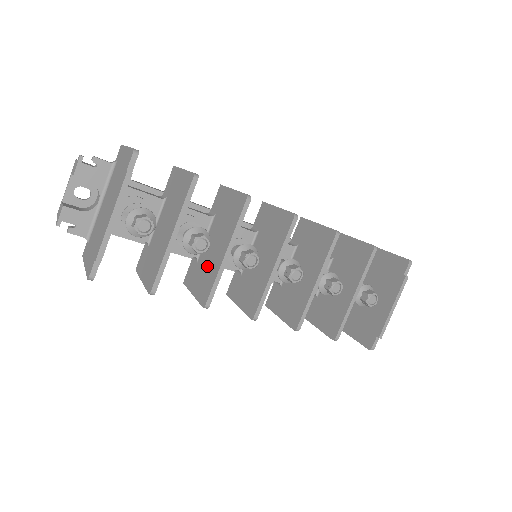
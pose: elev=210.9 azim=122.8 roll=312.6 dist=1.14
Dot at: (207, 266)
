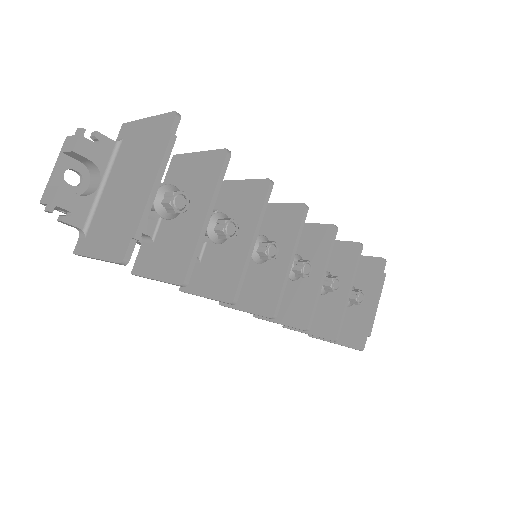
Dot at: (222, 261)
